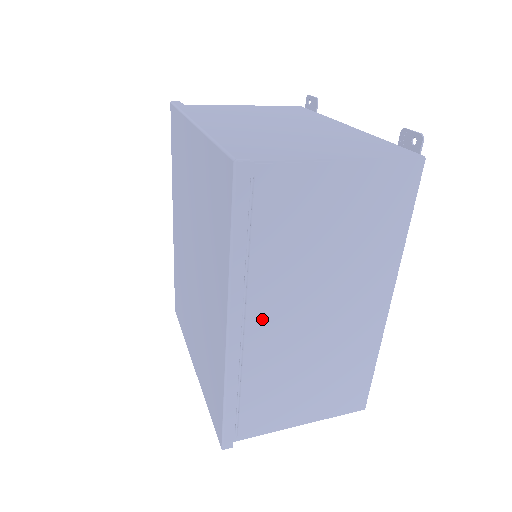
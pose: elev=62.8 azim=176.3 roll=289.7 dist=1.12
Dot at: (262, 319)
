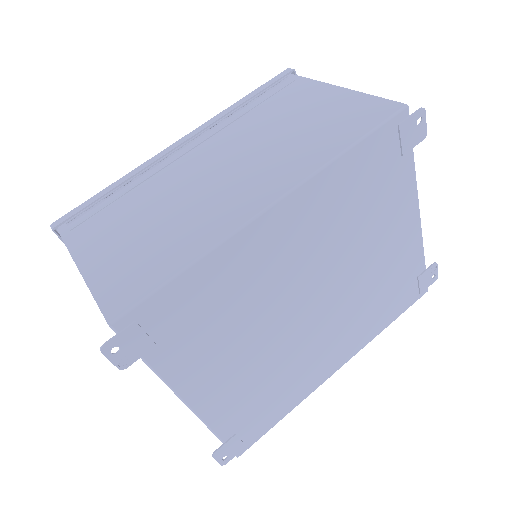
Dot at: (197, 150)
